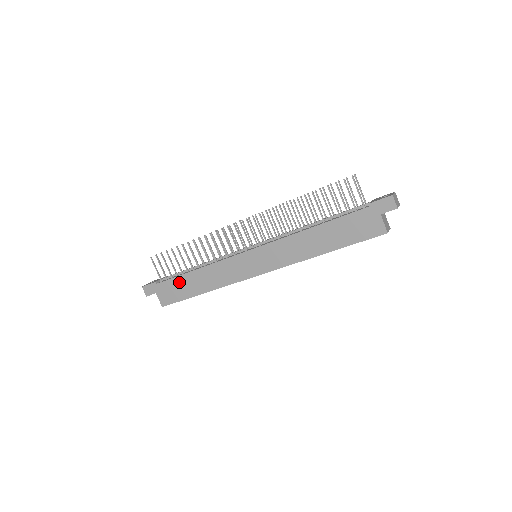
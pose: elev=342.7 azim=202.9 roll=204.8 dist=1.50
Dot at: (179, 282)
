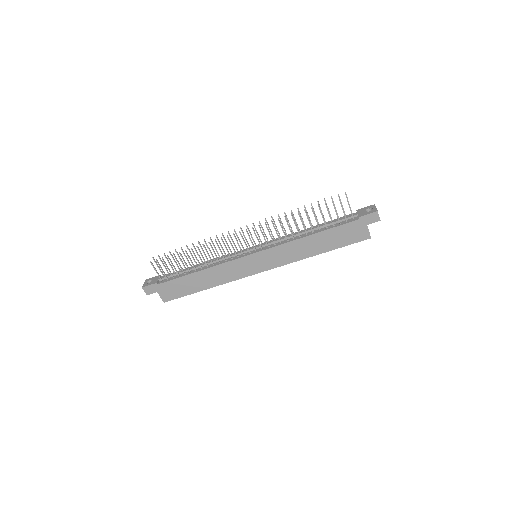
Dot at: (182, 282)
